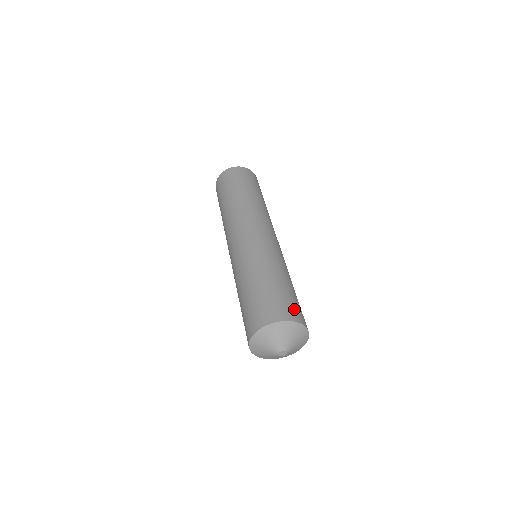
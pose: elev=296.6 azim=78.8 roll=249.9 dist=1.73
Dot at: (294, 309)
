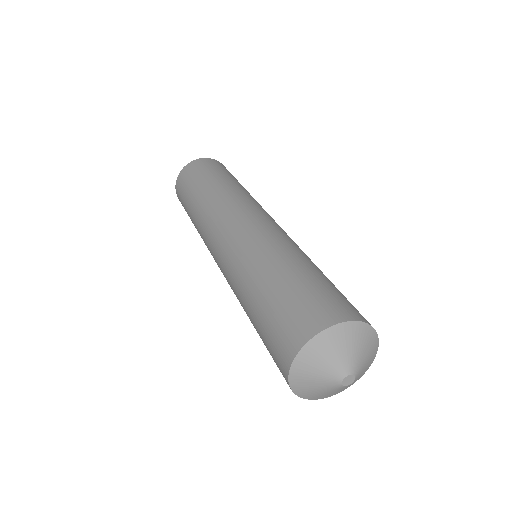
Dot at: (354, 307)
